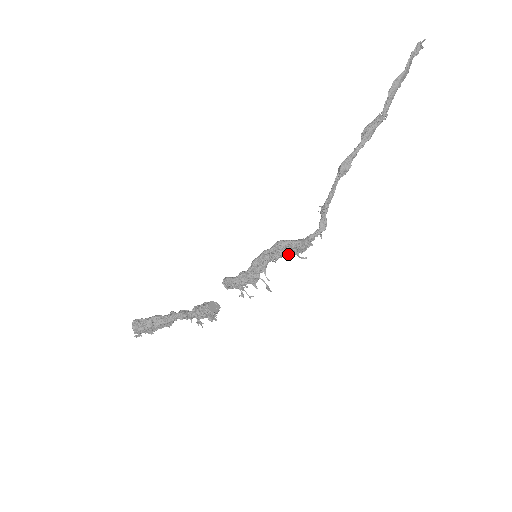
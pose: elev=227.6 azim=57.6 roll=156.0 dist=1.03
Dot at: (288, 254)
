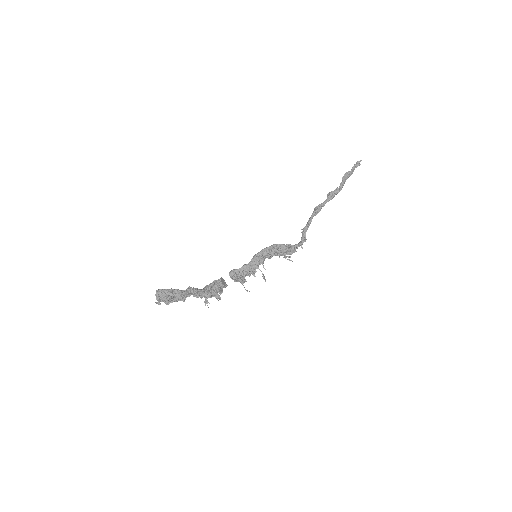
Dot at: (279, 255)
